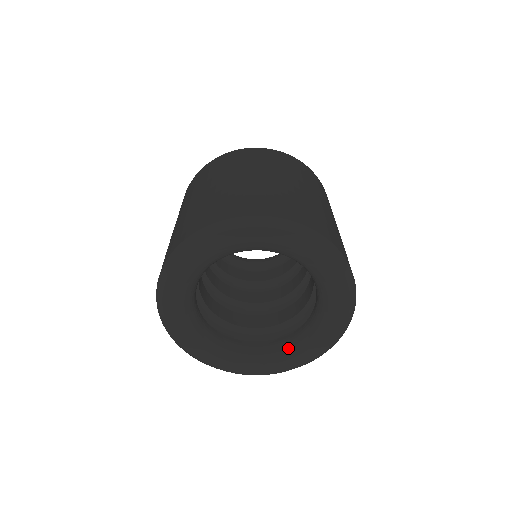
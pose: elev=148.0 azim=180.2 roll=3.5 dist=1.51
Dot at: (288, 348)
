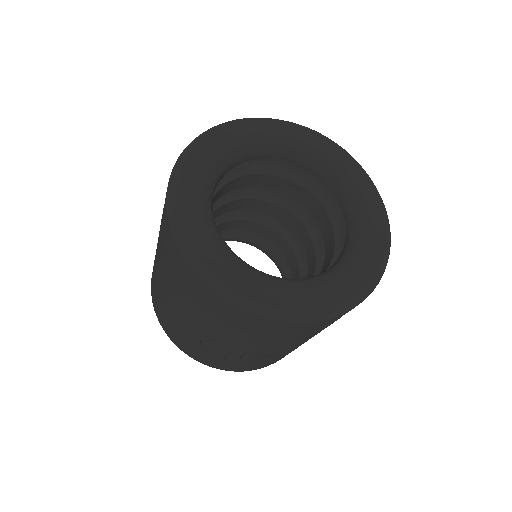
Dot at: (322, 276)
